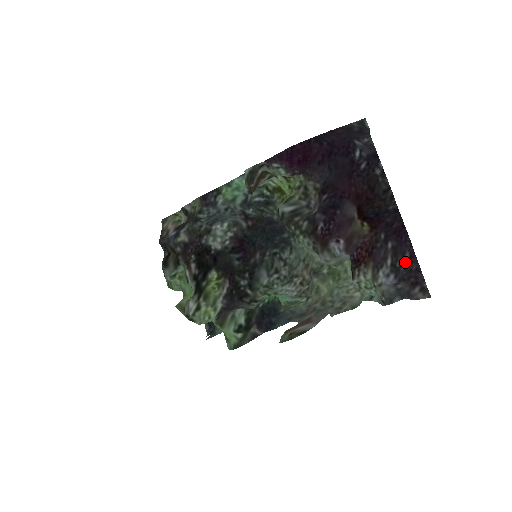
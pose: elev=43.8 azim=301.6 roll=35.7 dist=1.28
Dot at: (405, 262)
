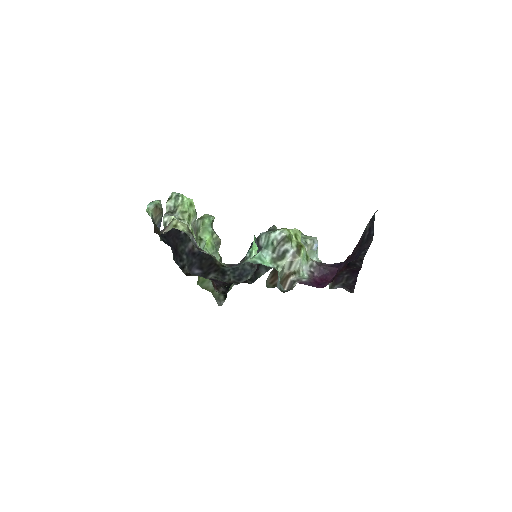
Dot at: (350, 283)
